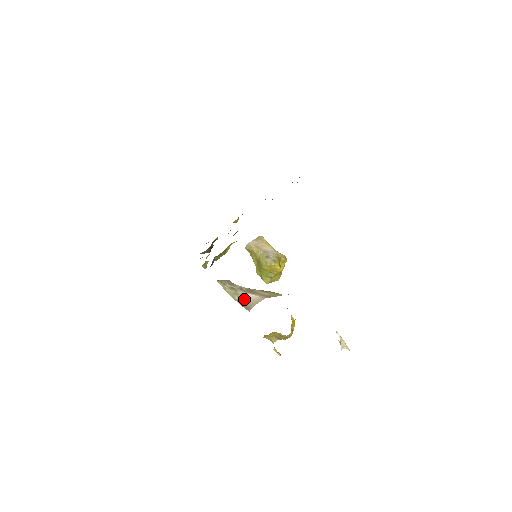
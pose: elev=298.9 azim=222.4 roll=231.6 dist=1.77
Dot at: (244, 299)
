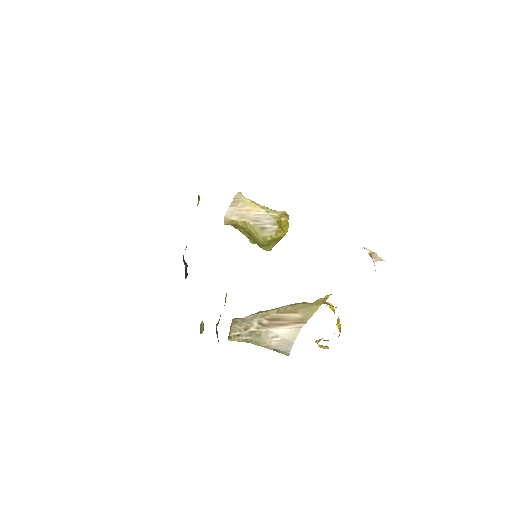
Dot at: (273, 341)
